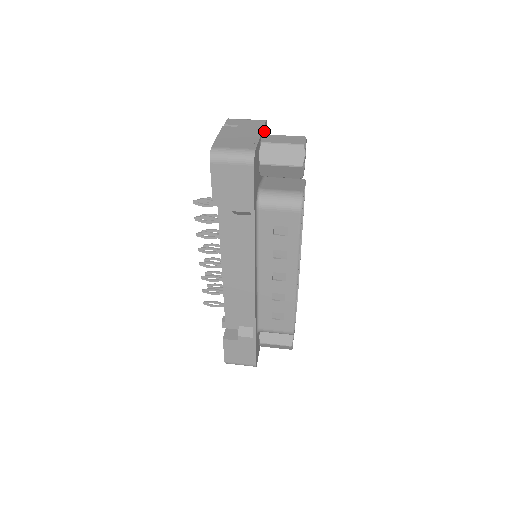
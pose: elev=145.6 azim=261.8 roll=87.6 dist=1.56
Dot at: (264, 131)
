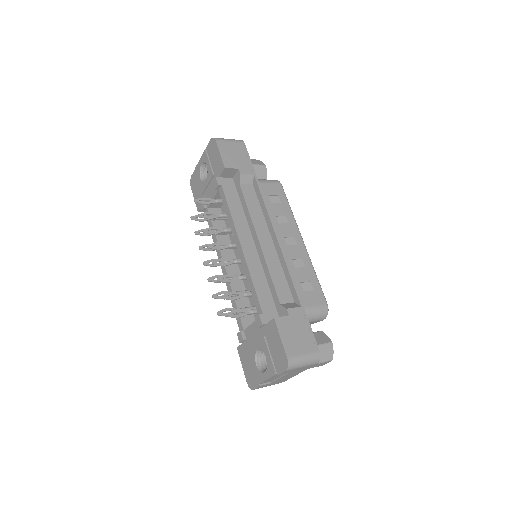
Dot at: occluded
